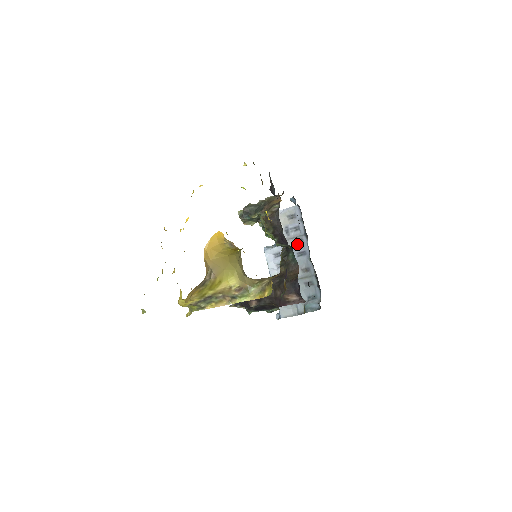
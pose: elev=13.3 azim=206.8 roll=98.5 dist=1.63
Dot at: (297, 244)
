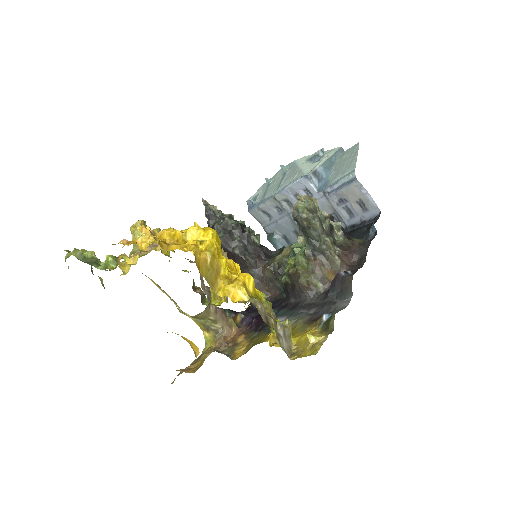
Dot at: occluded
